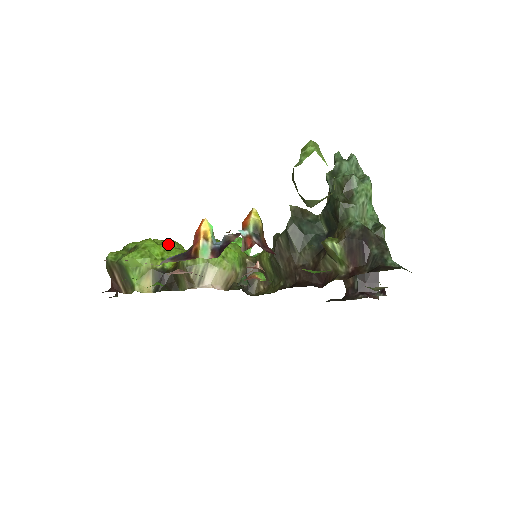
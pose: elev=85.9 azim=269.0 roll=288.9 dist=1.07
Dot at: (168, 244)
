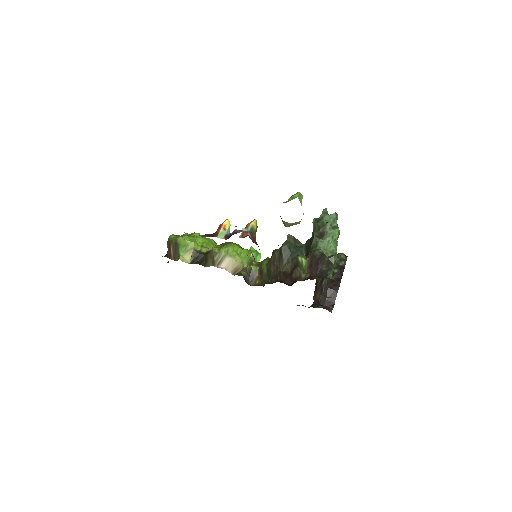
Dot at: (209, 240)
